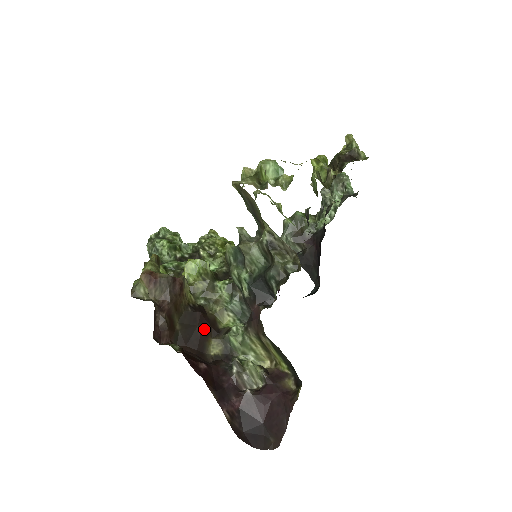
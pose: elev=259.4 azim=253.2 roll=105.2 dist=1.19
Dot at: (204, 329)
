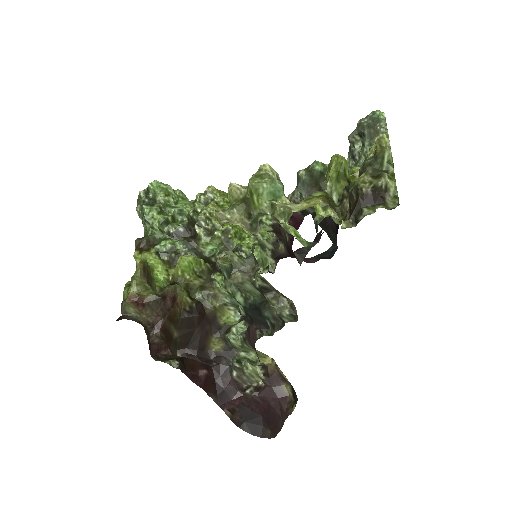
Dot at: (203, 329)
